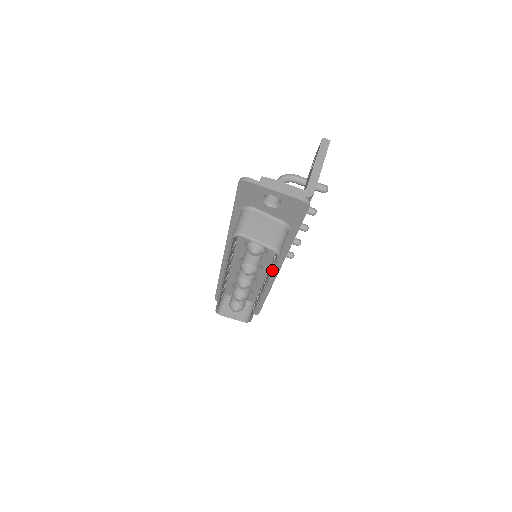
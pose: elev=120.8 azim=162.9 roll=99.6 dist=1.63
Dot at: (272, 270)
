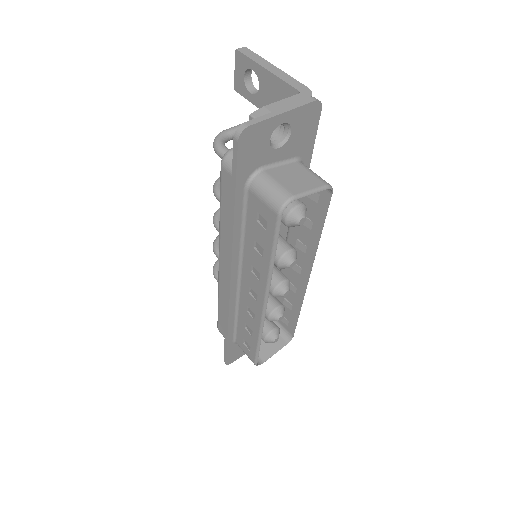
Dot at: (323, 225)
